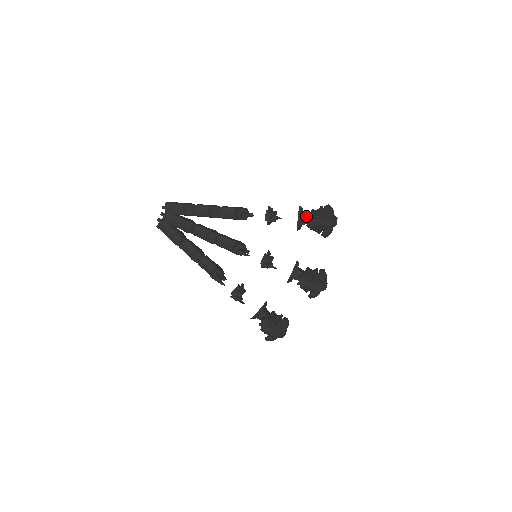
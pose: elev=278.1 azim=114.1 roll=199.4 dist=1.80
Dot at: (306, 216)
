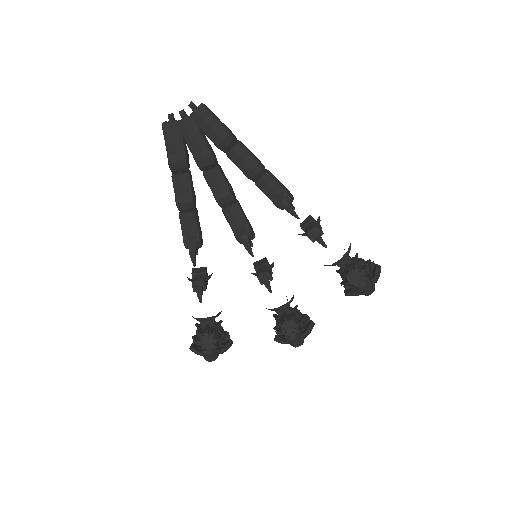
Dot at: (349, 260)
